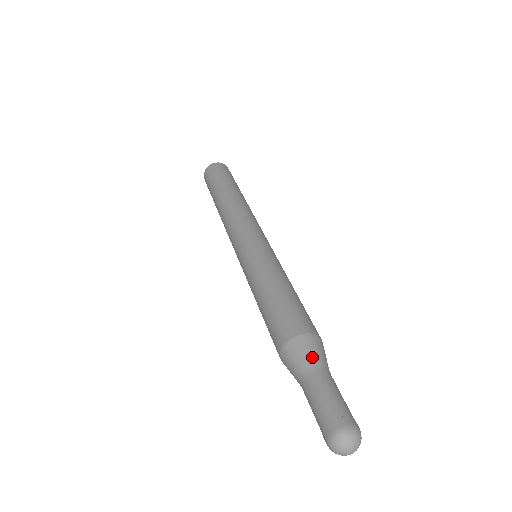
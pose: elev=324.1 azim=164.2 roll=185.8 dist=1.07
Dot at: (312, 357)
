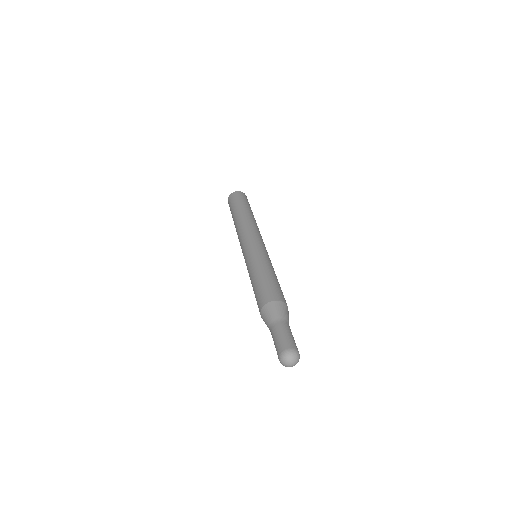
Dot at: (273, 315)
